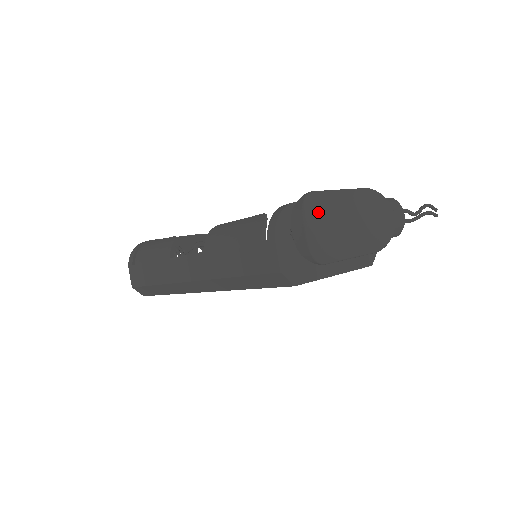
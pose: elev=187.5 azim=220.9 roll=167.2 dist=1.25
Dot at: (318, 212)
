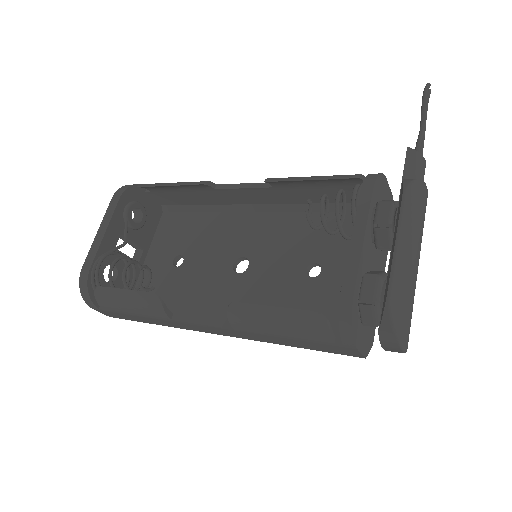
Dot at: (404, 319)
